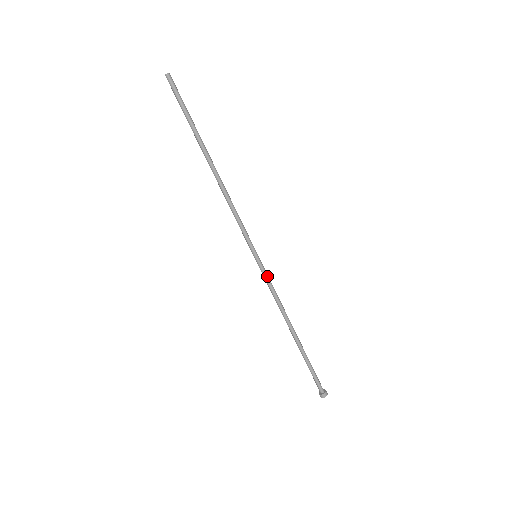
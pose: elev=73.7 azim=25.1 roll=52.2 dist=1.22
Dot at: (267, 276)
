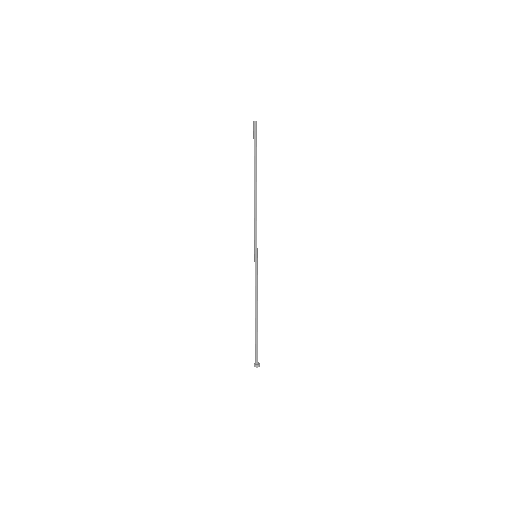
Dot at: (257, 272)
